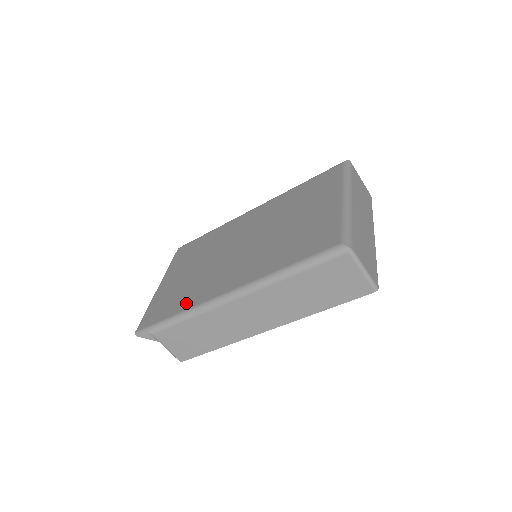
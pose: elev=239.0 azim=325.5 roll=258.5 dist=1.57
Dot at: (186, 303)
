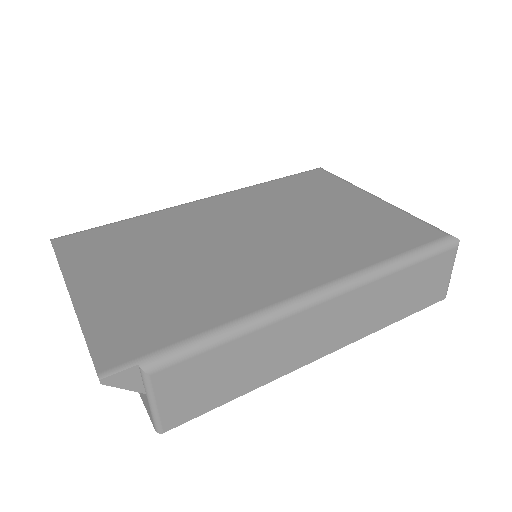
Dot at: (217, 311)
